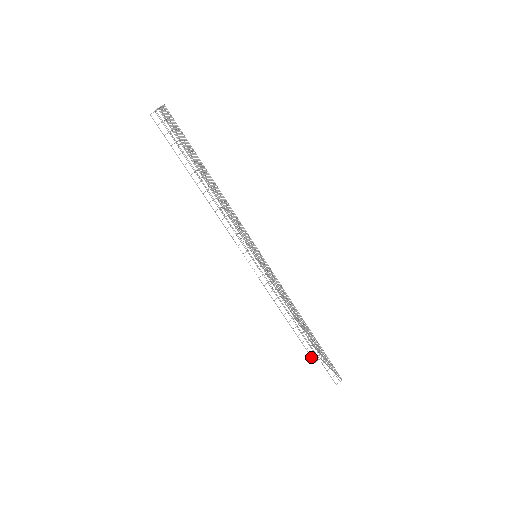
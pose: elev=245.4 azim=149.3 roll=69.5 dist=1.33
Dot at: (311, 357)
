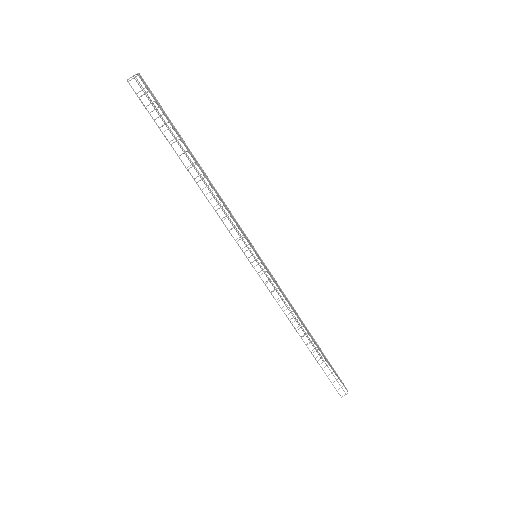
Dot at: occluded
